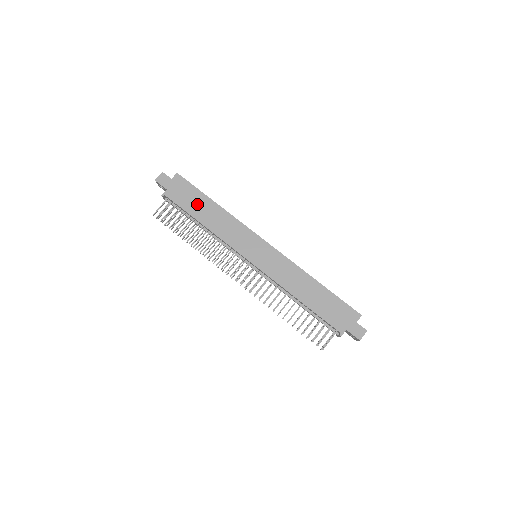
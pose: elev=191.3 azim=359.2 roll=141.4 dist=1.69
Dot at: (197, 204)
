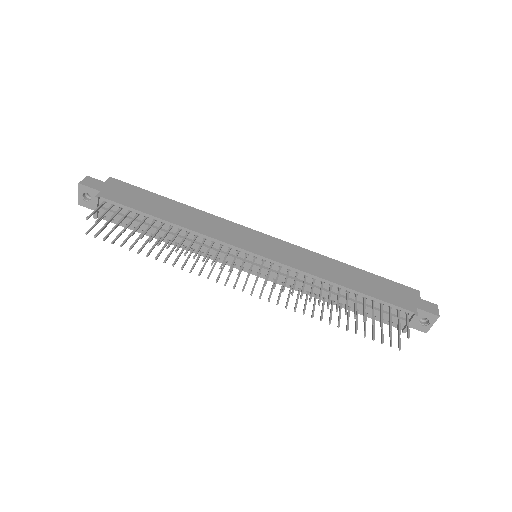
Dot at: (153, 204)
